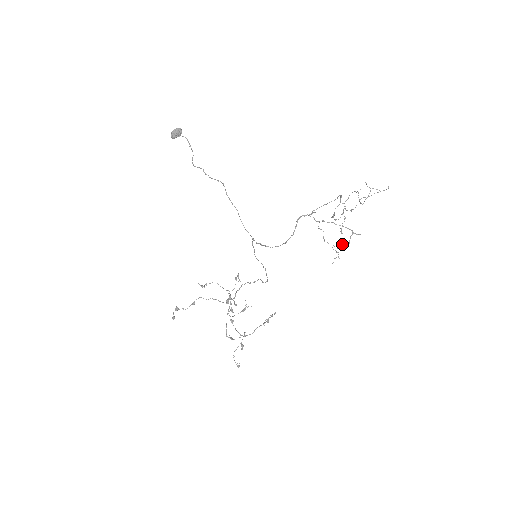
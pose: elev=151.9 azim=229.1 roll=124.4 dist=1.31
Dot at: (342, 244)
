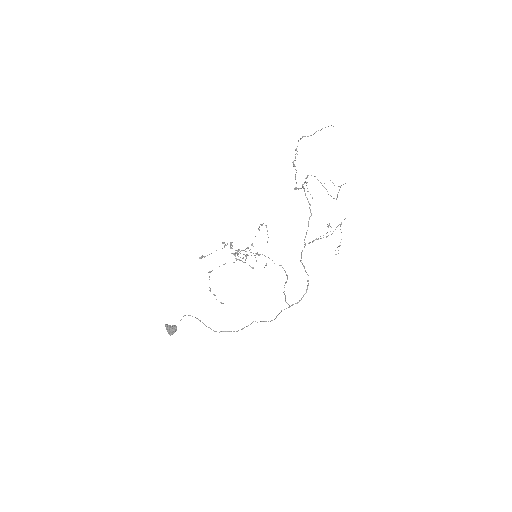
Dot at: (329, 225)
